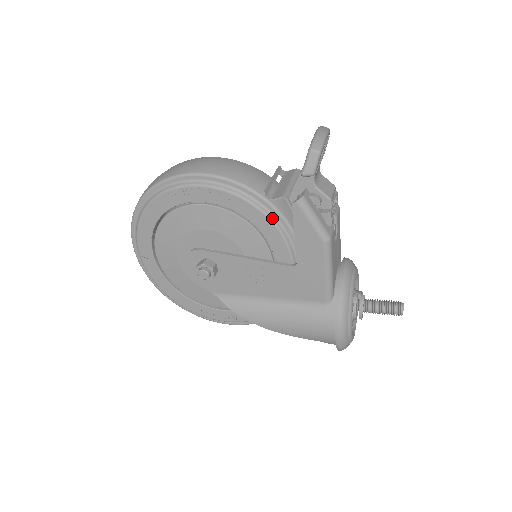
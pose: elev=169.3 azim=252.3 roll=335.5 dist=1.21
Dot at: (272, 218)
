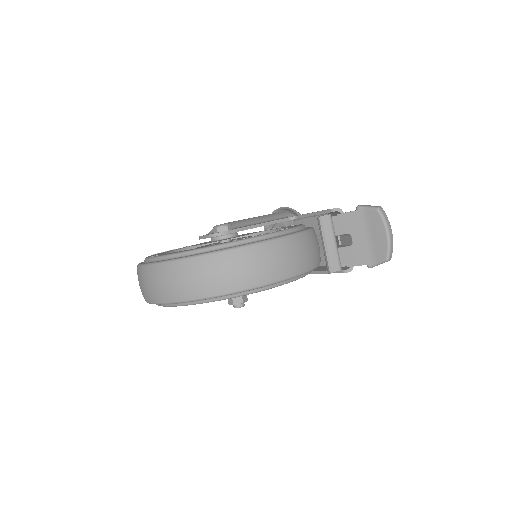
Dot at: occluded
